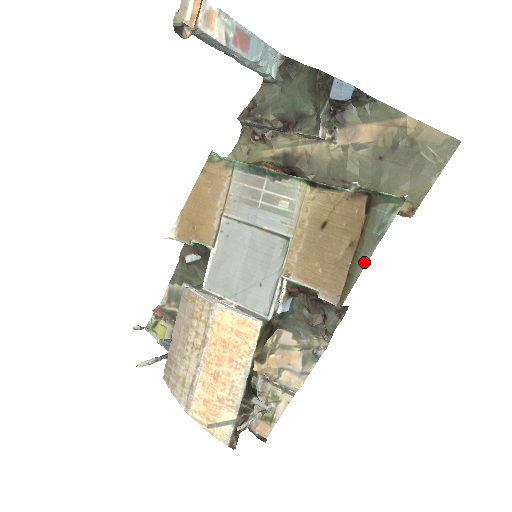
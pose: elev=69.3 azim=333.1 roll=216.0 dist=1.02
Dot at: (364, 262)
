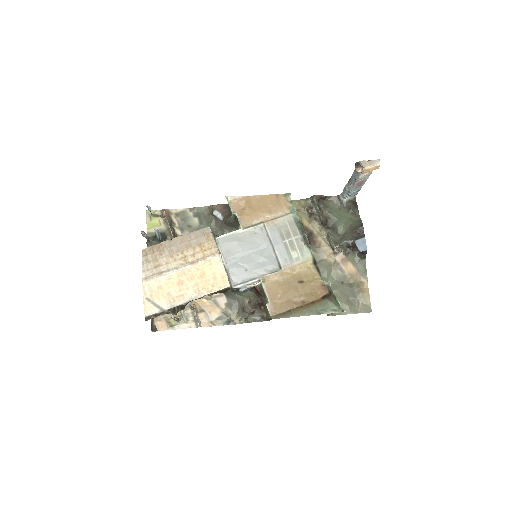
Dot at: (303, 314)
